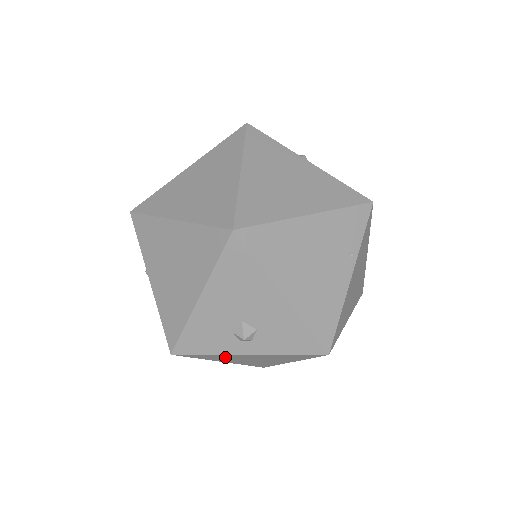
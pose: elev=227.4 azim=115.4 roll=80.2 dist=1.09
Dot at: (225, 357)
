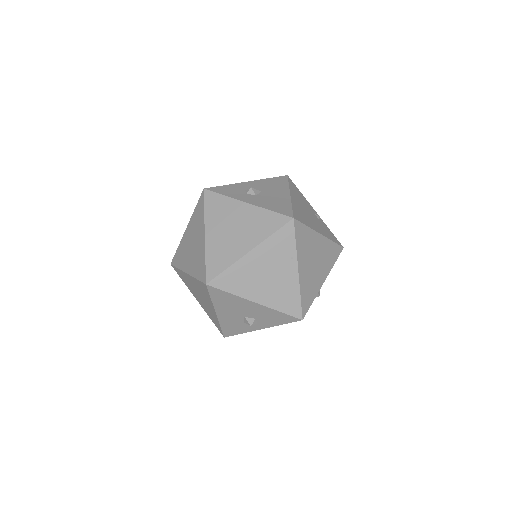
Dot at: occluded
